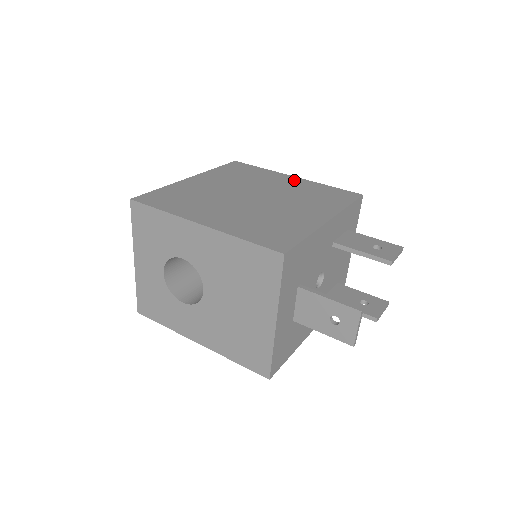
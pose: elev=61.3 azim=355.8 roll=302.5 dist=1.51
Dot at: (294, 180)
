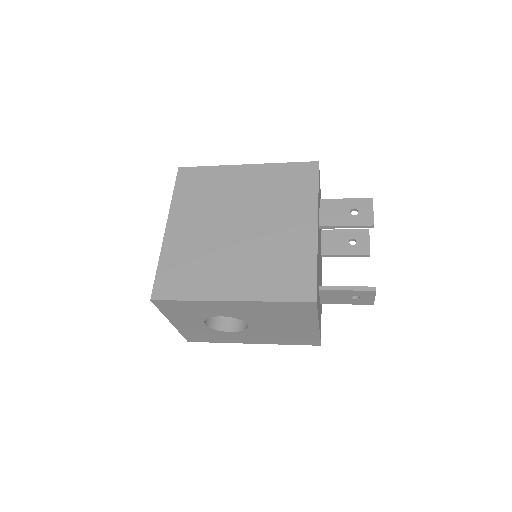
Dot at: (251, 172)
